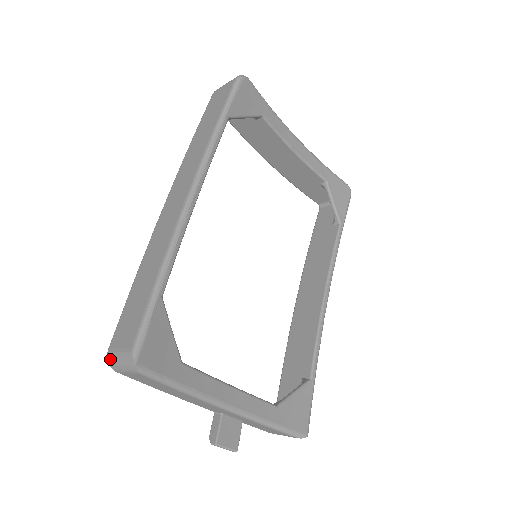
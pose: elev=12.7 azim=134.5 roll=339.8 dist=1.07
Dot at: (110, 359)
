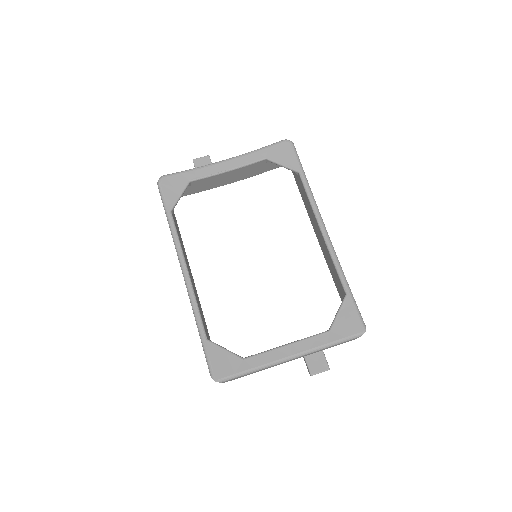
Dot at: occluded
